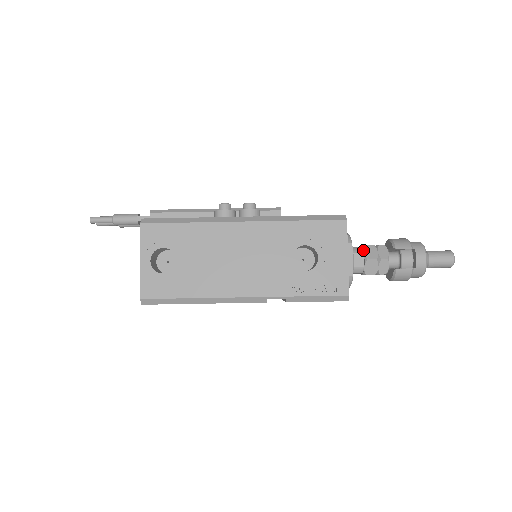
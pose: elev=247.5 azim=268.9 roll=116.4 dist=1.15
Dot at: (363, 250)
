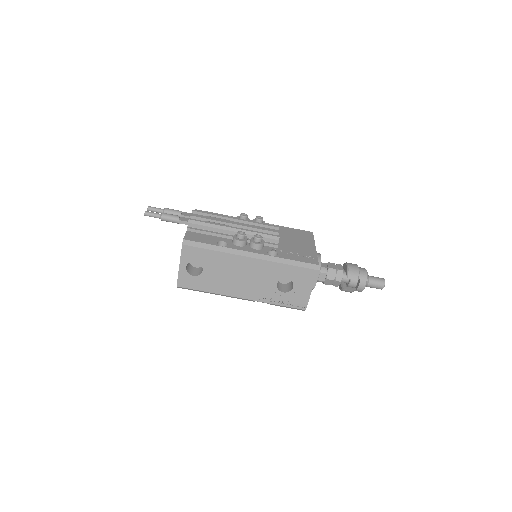
Dot at: (327, 271)
